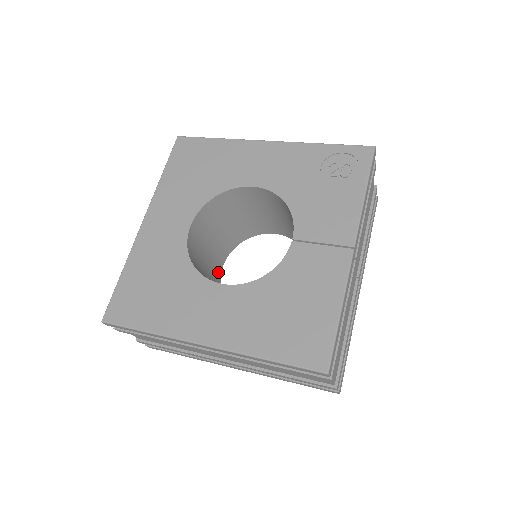
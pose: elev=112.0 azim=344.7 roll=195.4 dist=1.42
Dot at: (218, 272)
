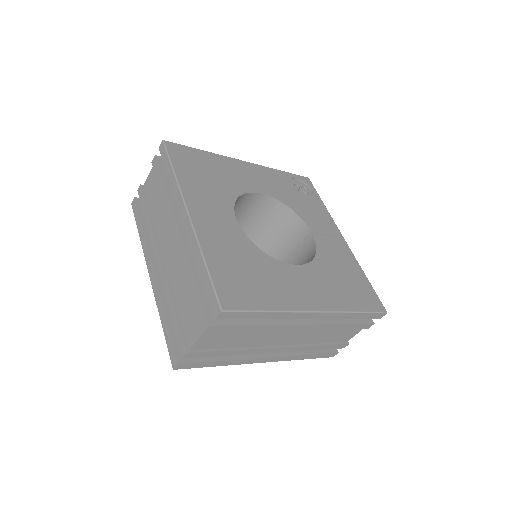
Dot at: occluded
